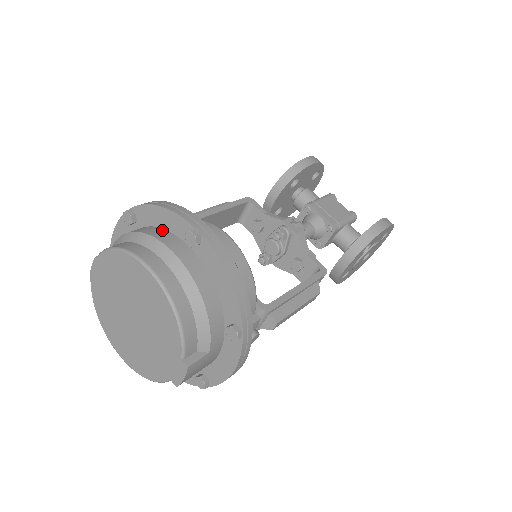
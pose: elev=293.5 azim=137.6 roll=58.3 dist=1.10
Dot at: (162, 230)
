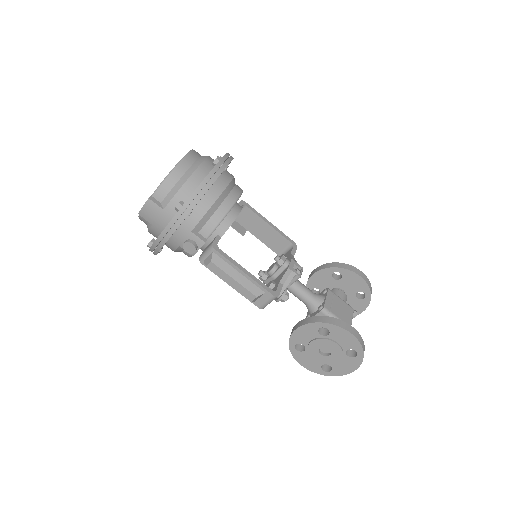
Dot at: occluded
